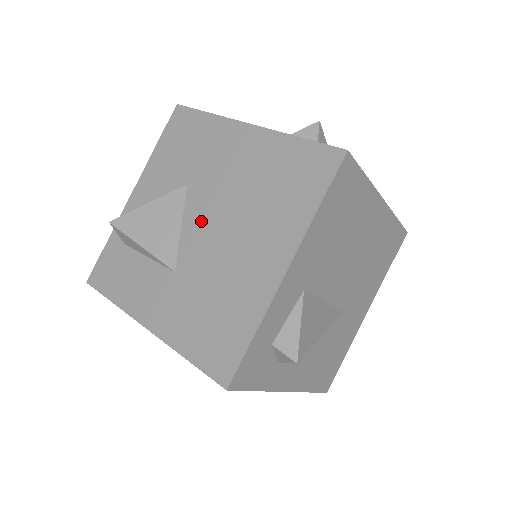
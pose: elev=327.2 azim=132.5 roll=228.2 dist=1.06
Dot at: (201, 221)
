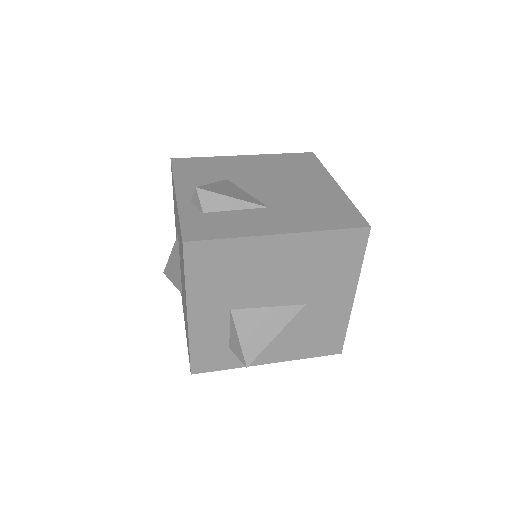
Dot at: (260, 187)
